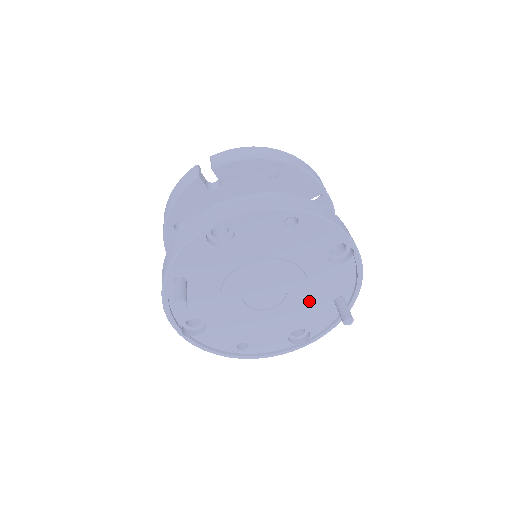
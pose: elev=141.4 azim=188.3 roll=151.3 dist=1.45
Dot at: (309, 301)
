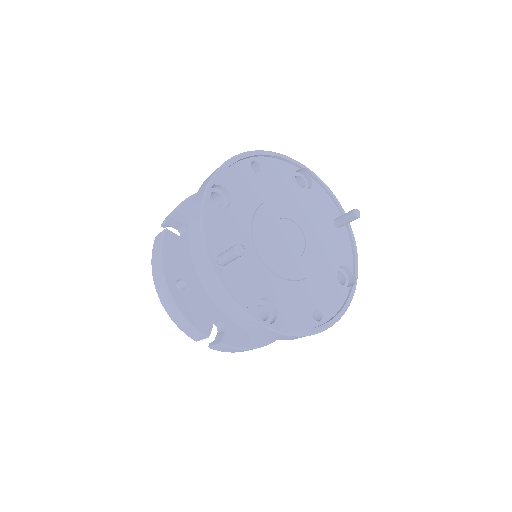
Dot at: (321, 234)
